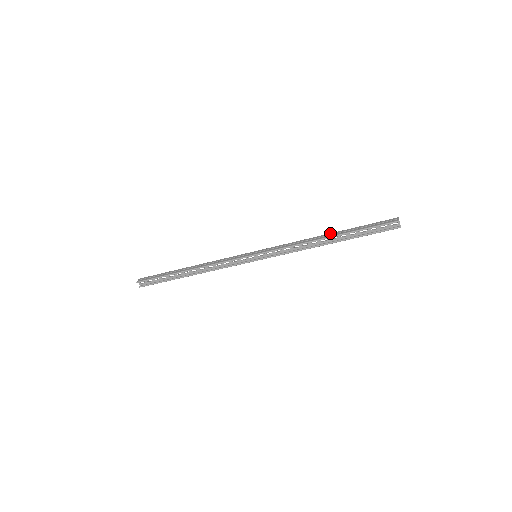
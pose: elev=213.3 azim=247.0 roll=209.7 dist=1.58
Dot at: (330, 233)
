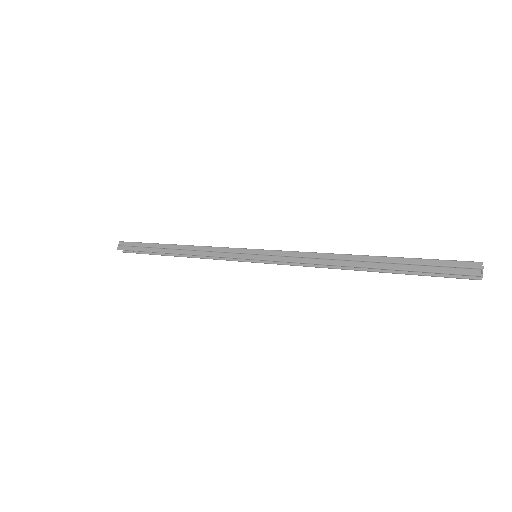
Dot at: (362, 256)
